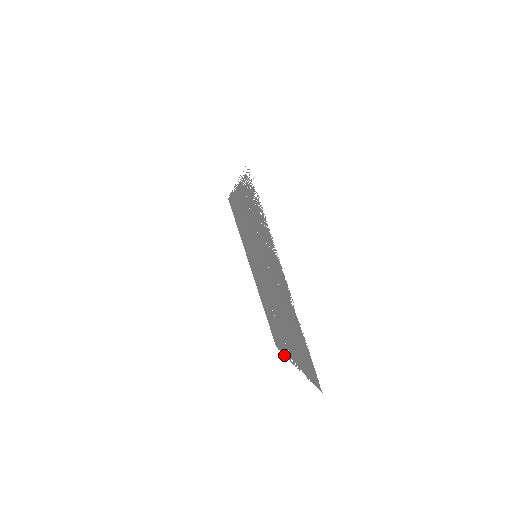
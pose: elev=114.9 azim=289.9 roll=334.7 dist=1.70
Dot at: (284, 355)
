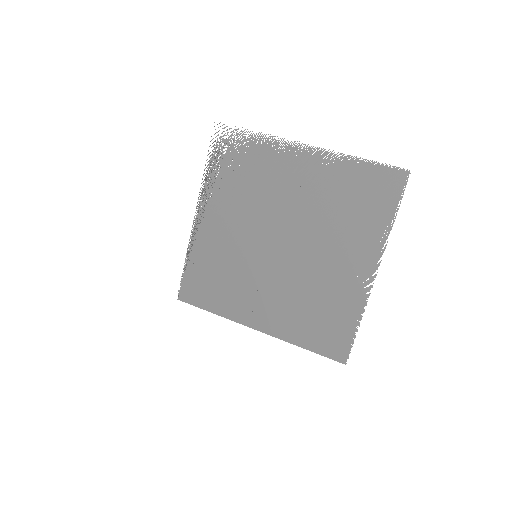
Dot at: occluded
